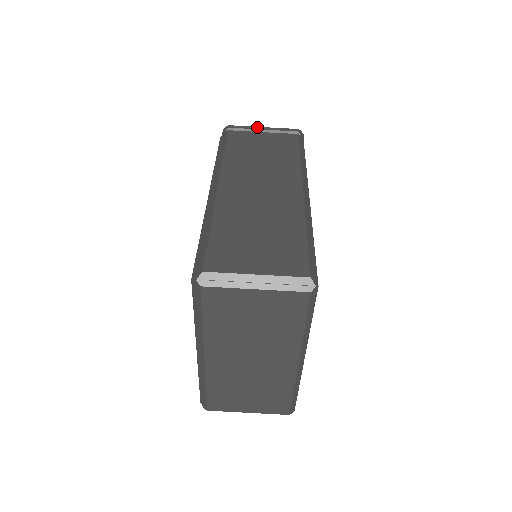
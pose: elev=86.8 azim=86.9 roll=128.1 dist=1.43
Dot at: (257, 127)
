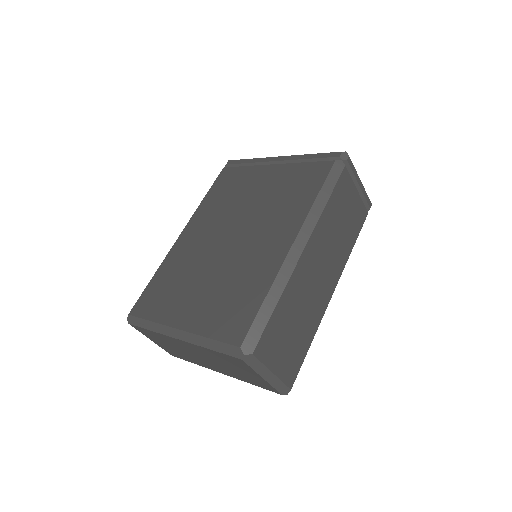
Dot at: (359, 178)
